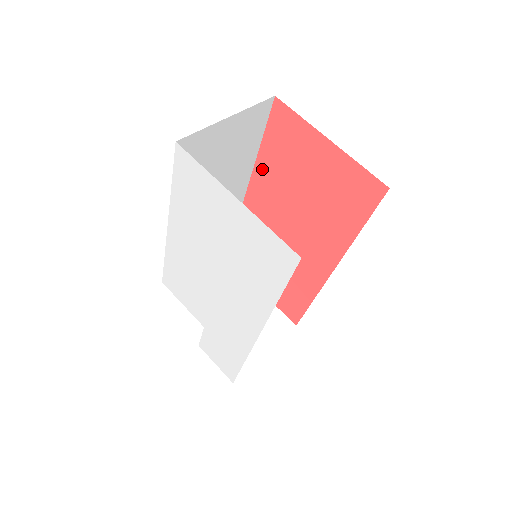
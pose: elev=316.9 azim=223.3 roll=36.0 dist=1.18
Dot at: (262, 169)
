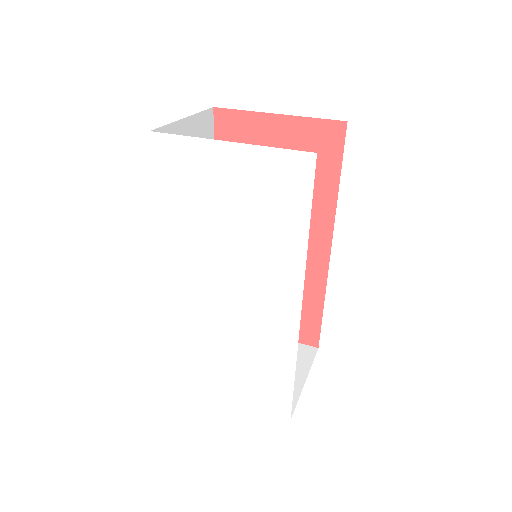
Dot at: occluded
